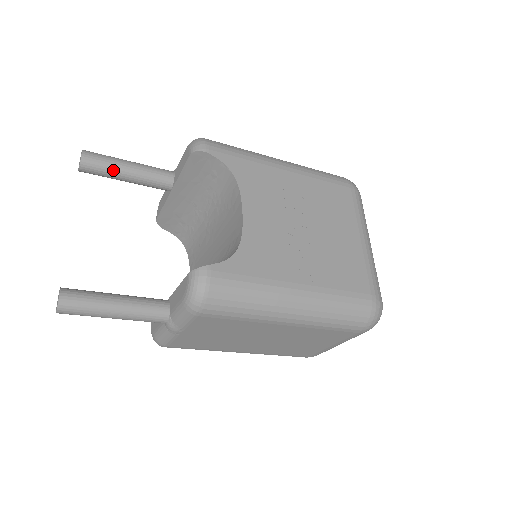
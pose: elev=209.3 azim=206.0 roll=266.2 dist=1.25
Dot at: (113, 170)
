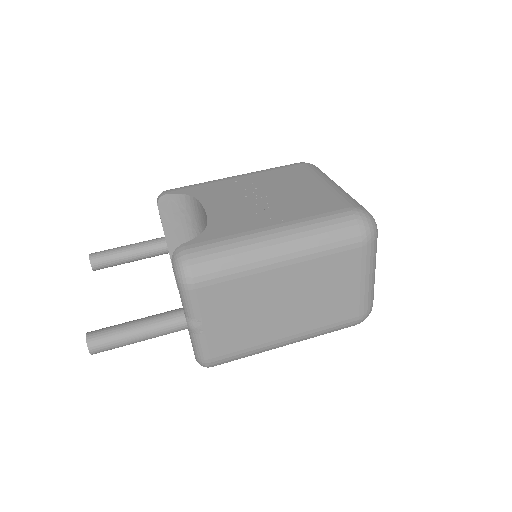
Dot at: (116, 255)
